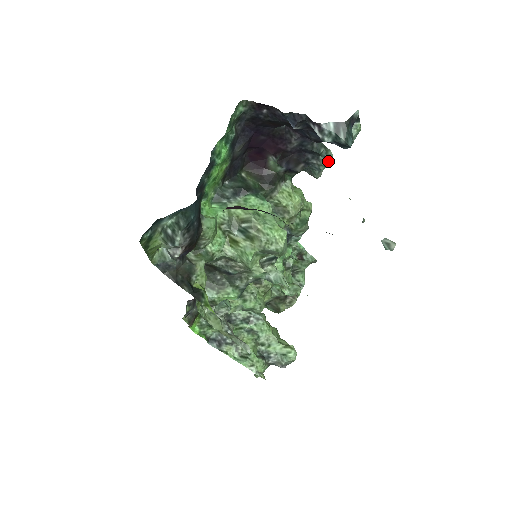
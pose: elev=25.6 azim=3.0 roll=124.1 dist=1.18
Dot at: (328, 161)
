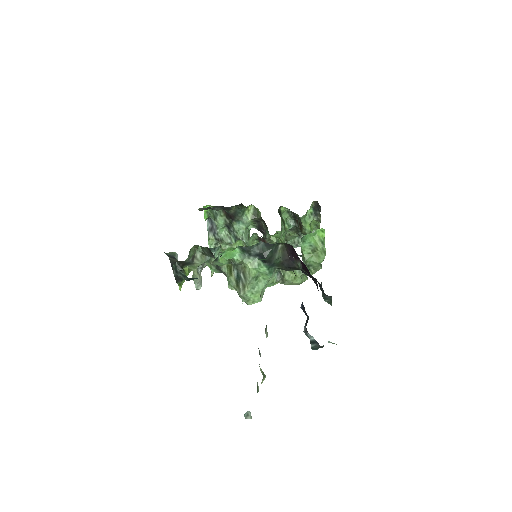
Dot at: (328, 302)
